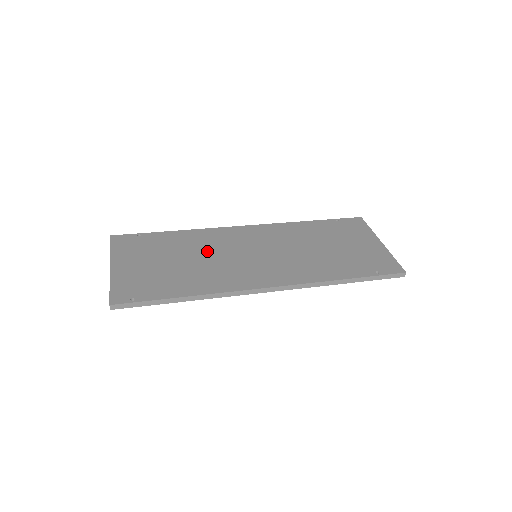
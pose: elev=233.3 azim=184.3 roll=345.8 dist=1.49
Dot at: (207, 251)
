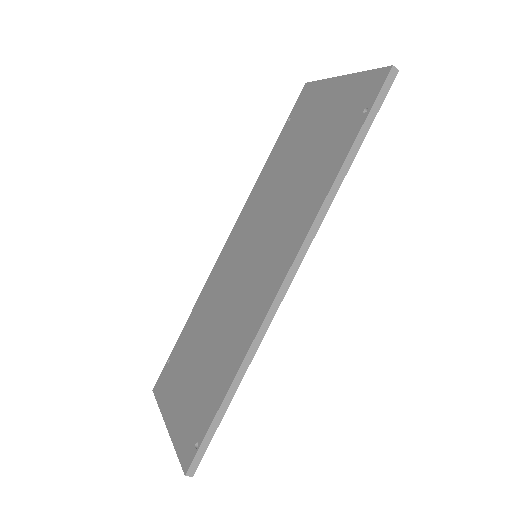
Dot at: (217, 308)
